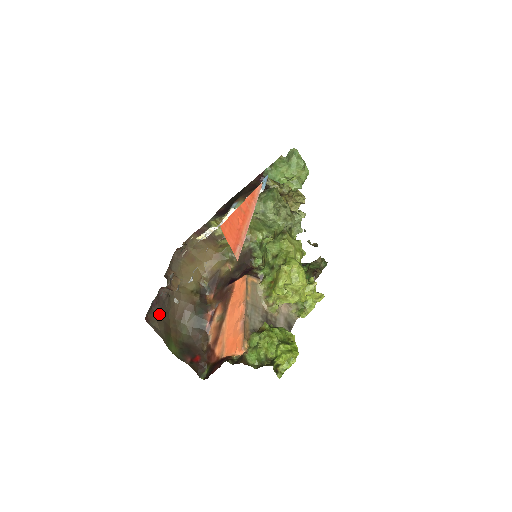
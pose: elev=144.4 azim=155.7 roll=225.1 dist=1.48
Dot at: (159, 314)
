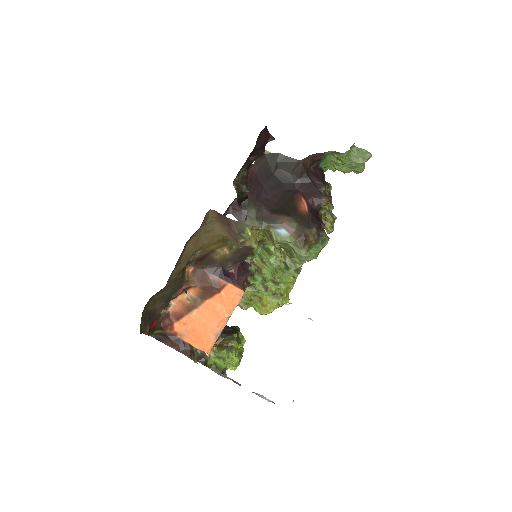
Dot at: occluded
